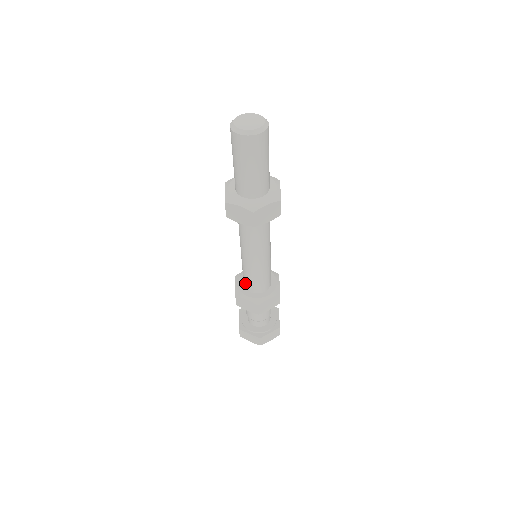
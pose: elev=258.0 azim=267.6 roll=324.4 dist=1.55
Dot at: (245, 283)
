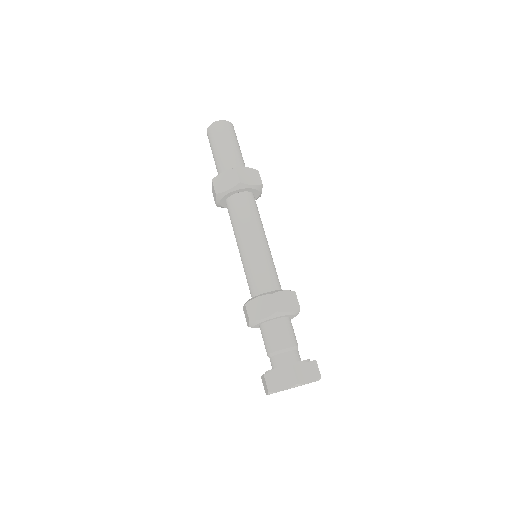
Dot at: (252, 289)
